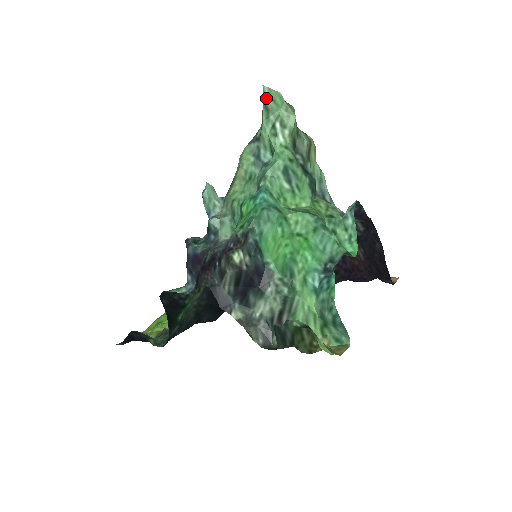
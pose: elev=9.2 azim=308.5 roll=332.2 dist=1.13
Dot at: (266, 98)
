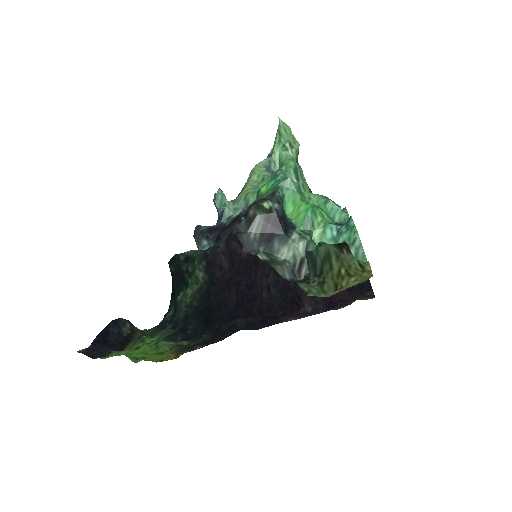
Dot at: (280, 127)
